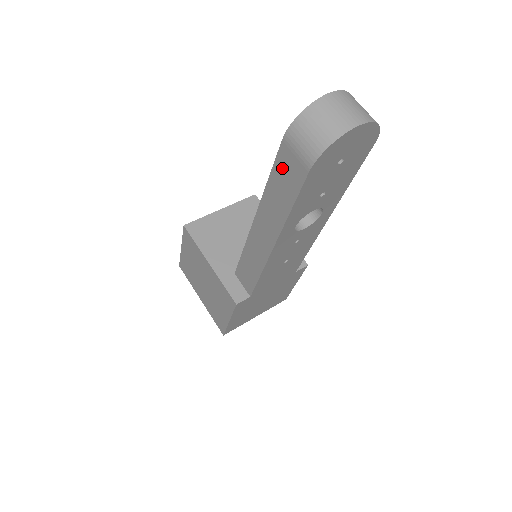
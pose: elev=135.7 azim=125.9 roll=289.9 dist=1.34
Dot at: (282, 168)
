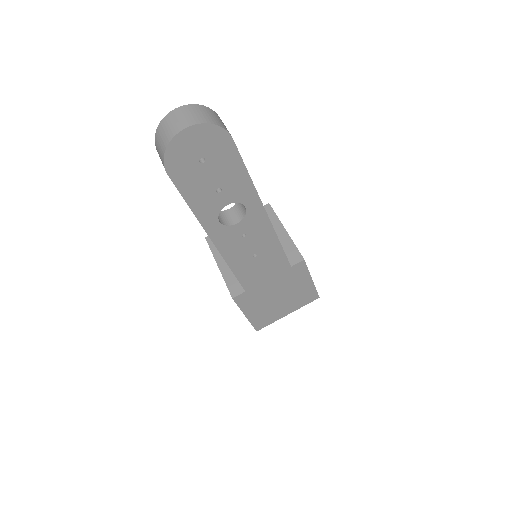
Dot at: occluded
